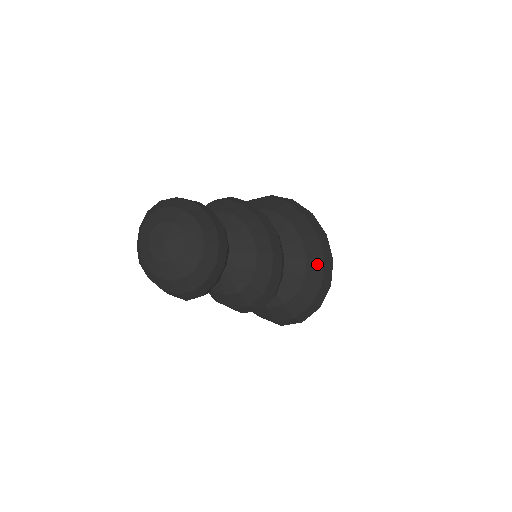
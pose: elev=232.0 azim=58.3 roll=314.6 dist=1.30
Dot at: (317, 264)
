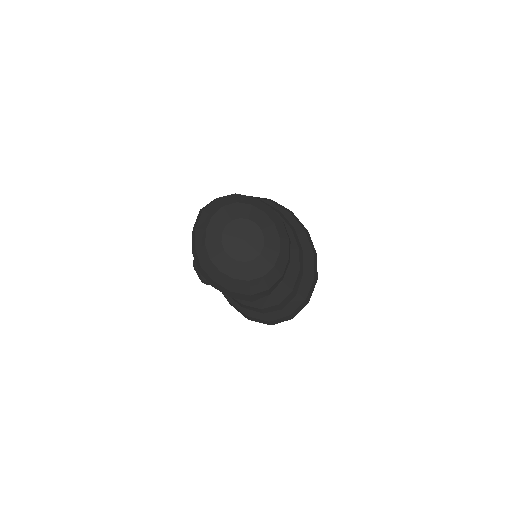
Dot at: (309, 259)
